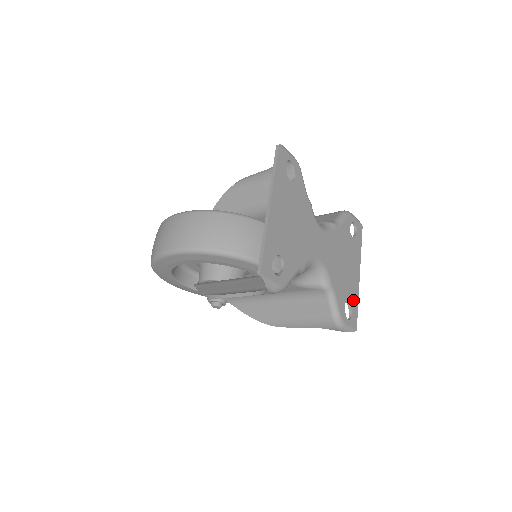
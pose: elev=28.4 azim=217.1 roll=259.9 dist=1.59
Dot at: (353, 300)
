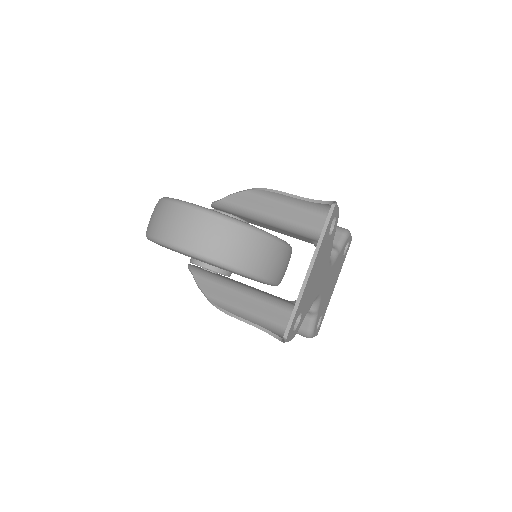
Dot at: (324, 311)
